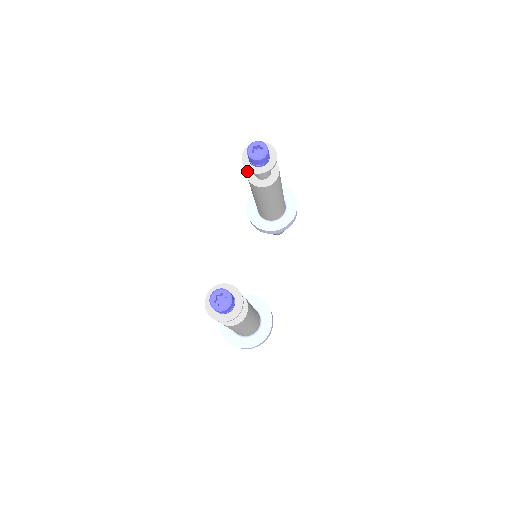
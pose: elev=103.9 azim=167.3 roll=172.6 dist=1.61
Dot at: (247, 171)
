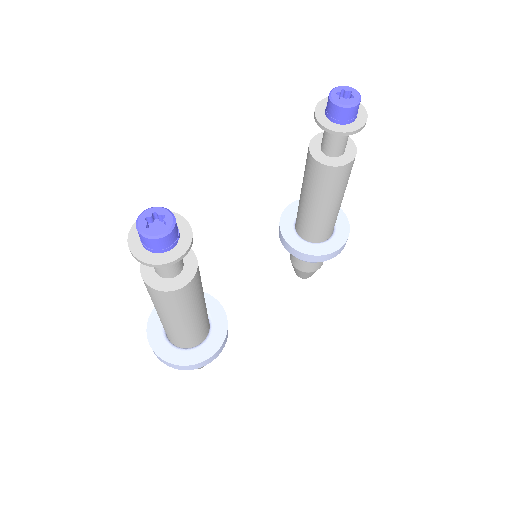
Dot at: (314, 136)
